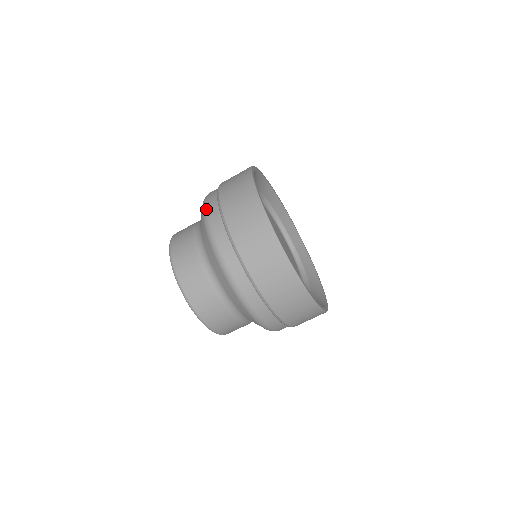
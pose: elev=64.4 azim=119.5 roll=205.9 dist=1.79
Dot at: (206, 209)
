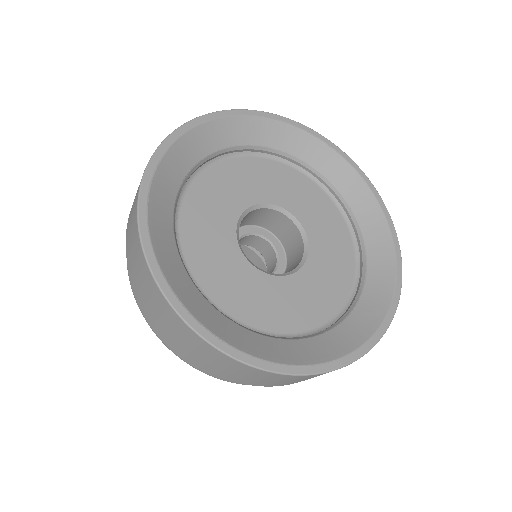
Dot at: occluded
